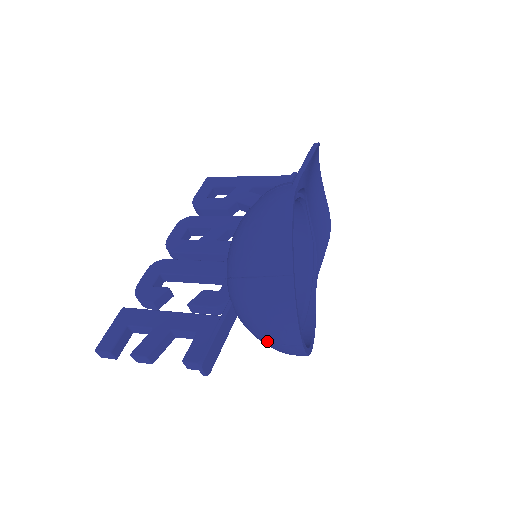
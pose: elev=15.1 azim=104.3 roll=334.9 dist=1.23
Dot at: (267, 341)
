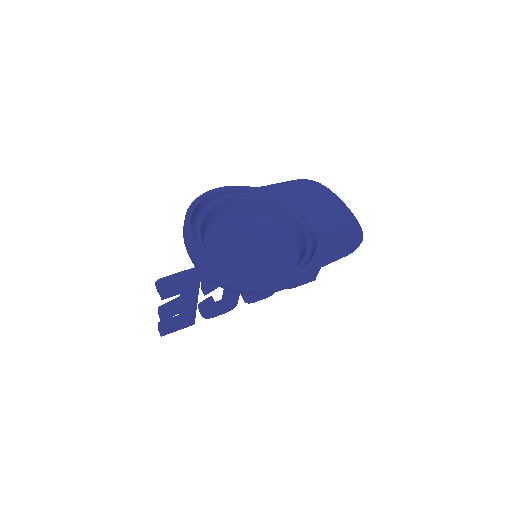
Dot at: occluded
